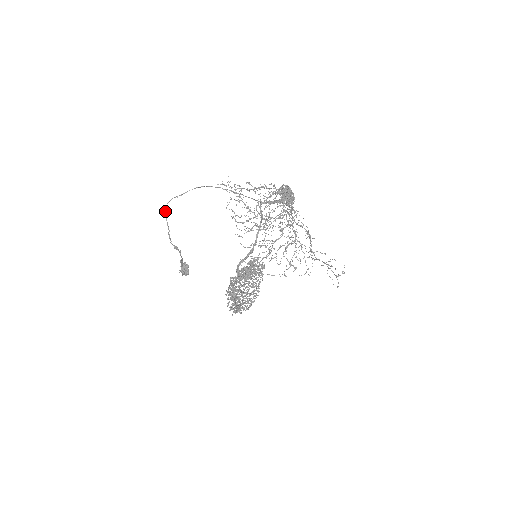
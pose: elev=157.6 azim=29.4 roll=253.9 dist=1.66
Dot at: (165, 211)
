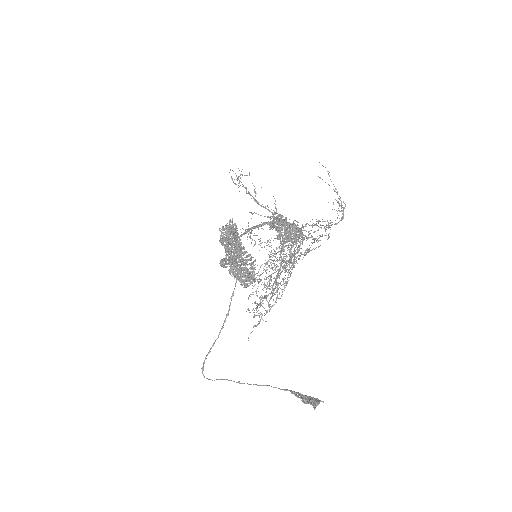
Dot at: occluded
